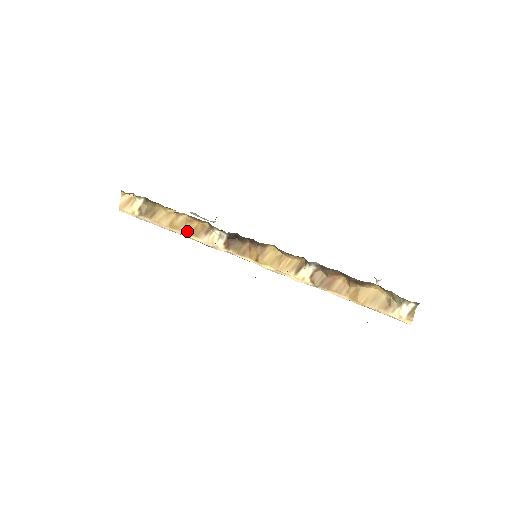
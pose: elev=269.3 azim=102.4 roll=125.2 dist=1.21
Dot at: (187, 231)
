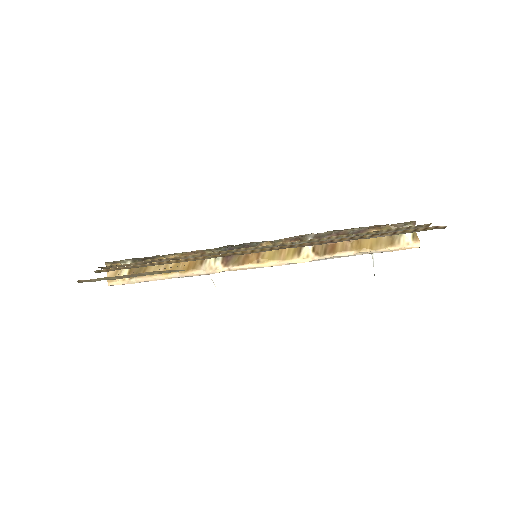
Dot at: occluded
